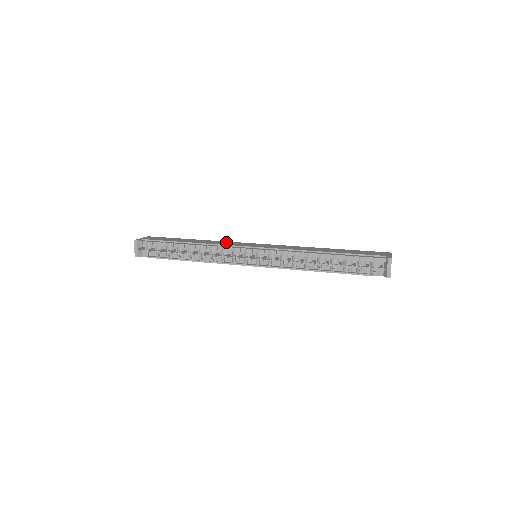
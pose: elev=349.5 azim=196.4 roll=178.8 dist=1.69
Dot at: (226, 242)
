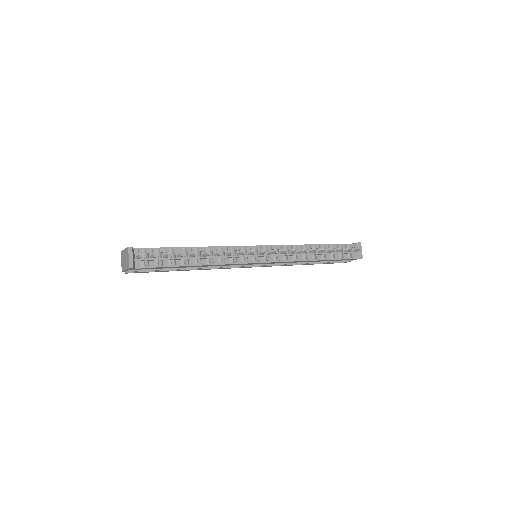
Dot at: occluded
